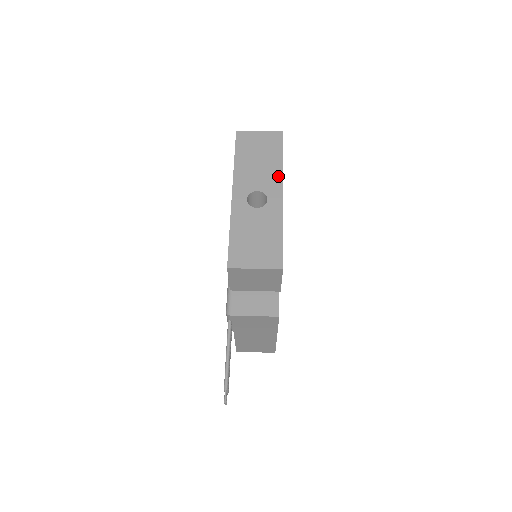
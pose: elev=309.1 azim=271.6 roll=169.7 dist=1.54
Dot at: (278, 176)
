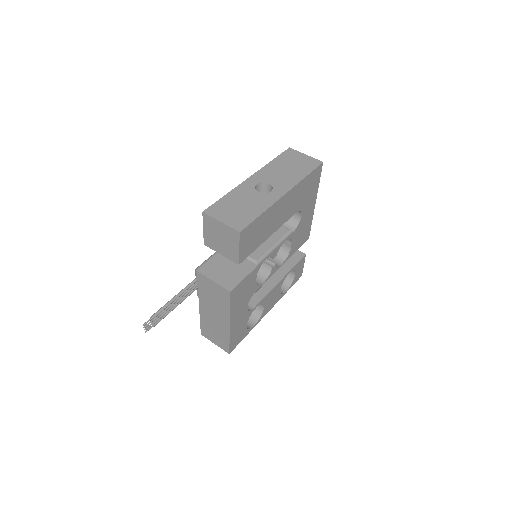
Dot at: (293, 183)
